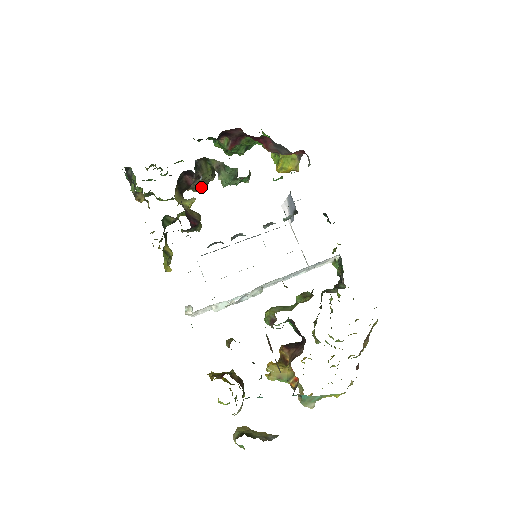
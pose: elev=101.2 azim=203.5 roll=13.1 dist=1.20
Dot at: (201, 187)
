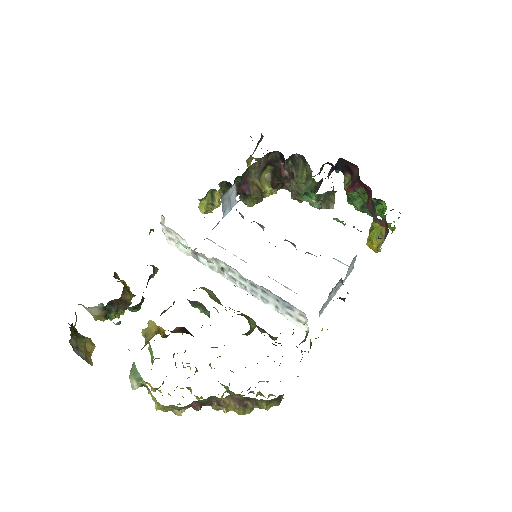
Dot at: (296, 195)
